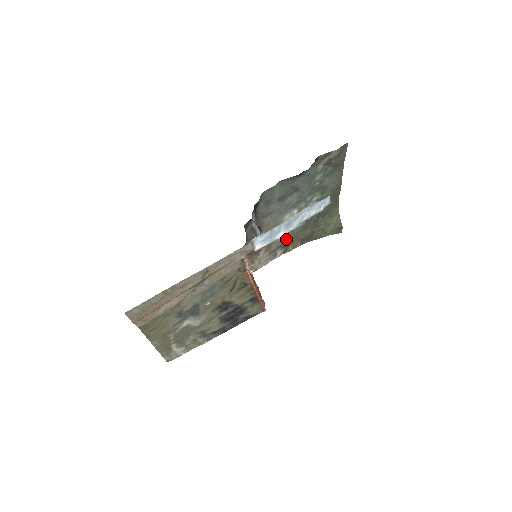
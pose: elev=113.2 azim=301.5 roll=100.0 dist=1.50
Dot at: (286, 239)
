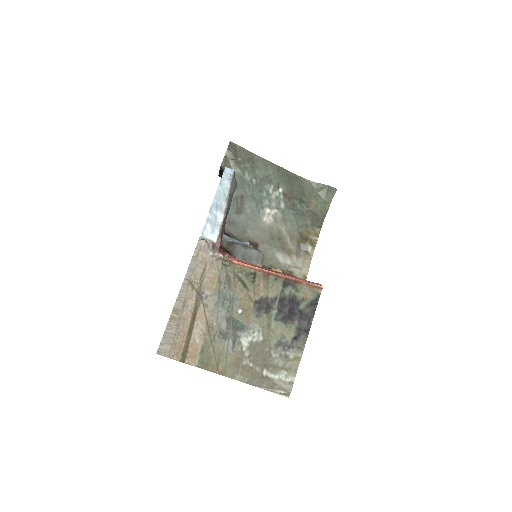
Dot at: (296, 235)
